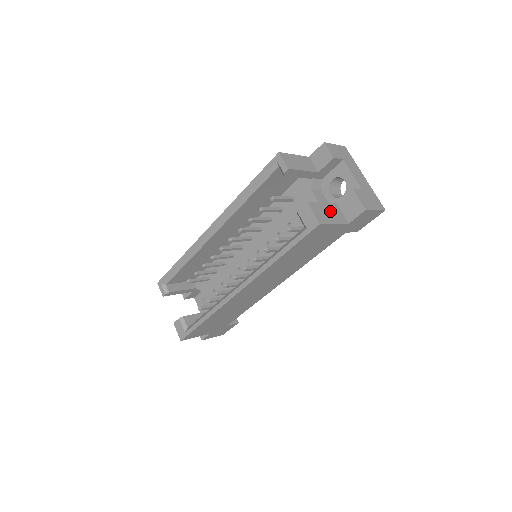
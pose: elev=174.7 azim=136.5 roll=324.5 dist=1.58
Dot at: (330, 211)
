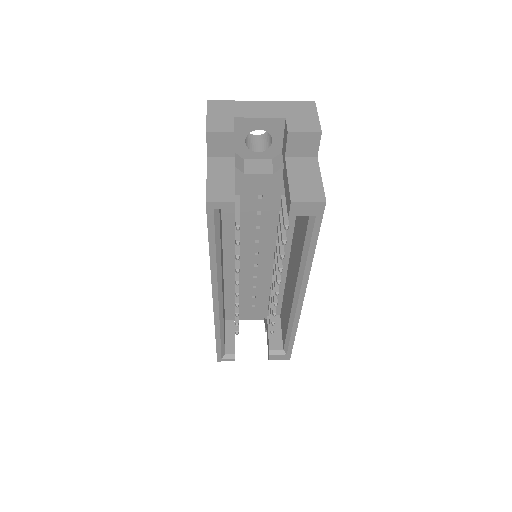
Dot at: (301, 174)
